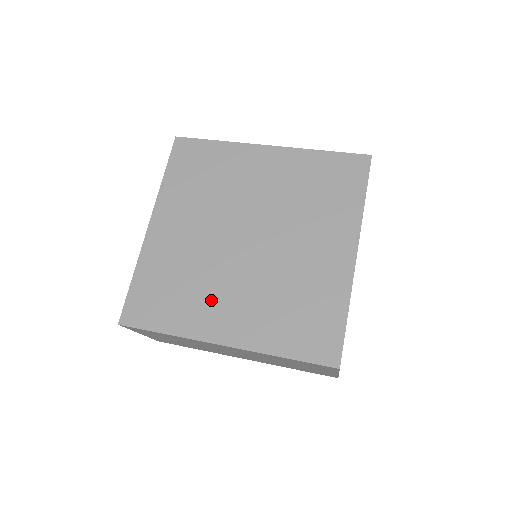
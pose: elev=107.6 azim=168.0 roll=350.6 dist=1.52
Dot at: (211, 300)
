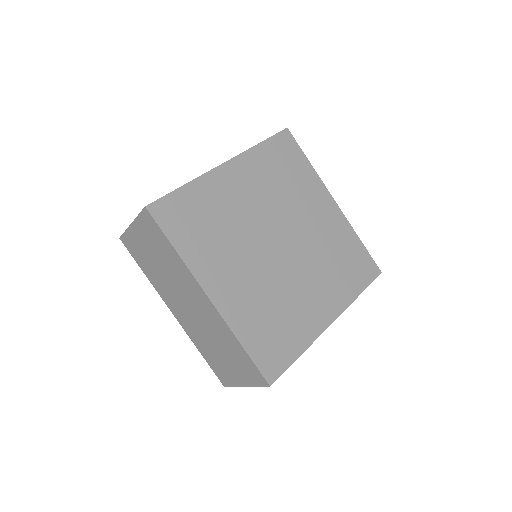
Dot at: (226, 259)
